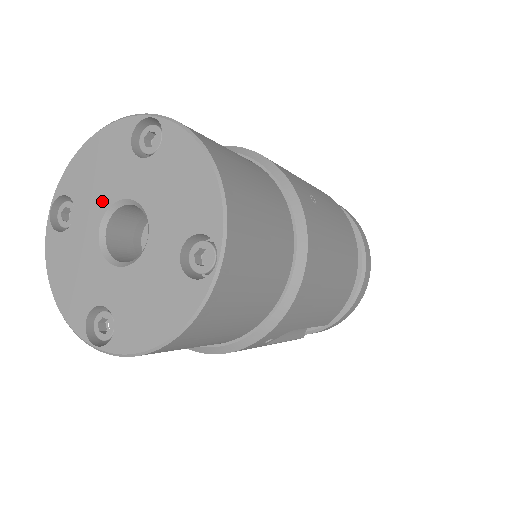
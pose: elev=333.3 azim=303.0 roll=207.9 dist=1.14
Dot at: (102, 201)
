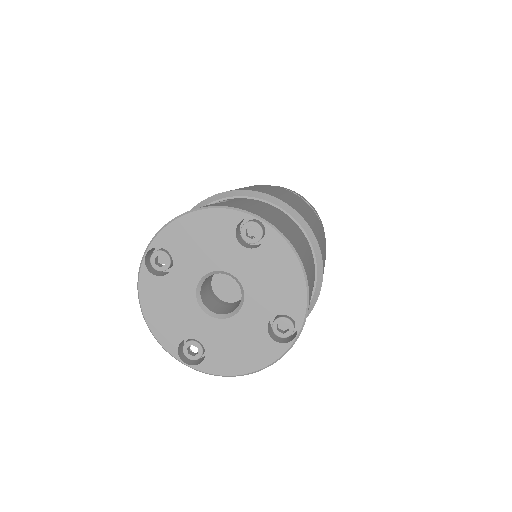
Dot at: (202, 266)
